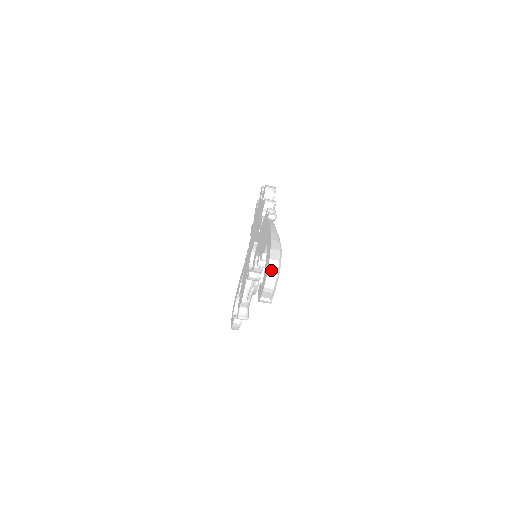
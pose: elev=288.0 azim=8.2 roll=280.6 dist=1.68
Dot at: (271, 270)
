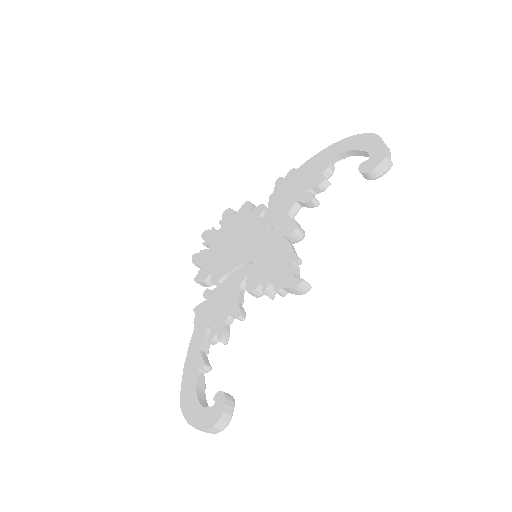
Dot at: (377, 136)
